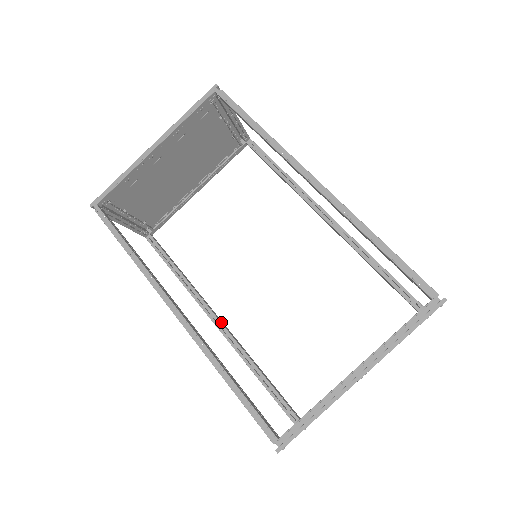
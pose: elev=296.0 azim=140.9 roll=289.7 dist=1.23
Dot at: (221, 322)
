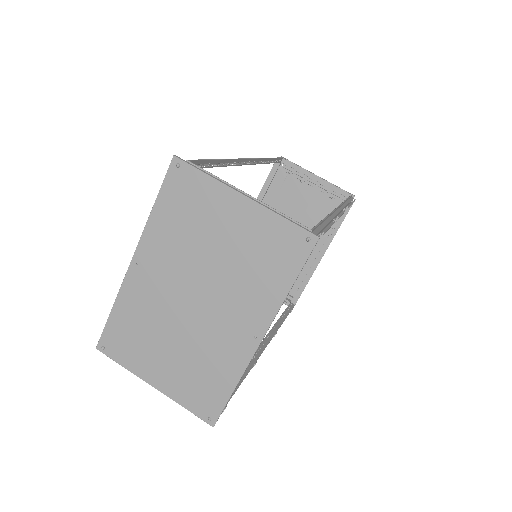
Dot at: (261, 344)
